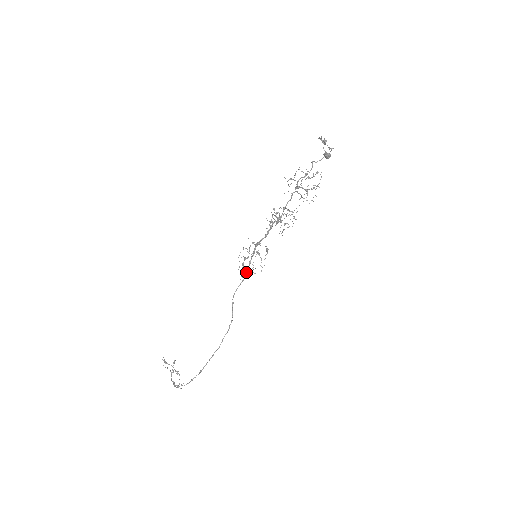
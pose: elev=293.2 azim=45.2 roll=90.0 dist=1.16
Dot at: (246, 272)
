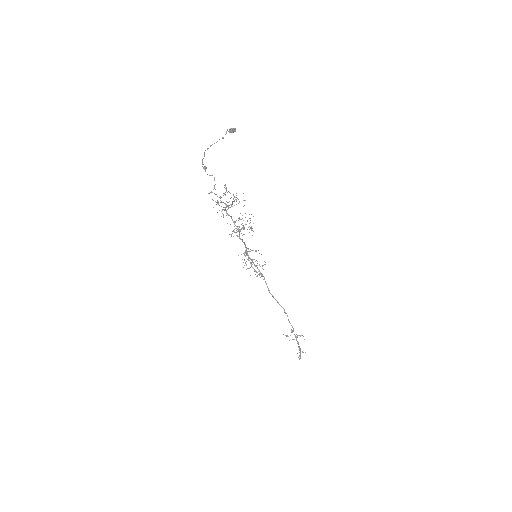
Dot at: (260, 273)
